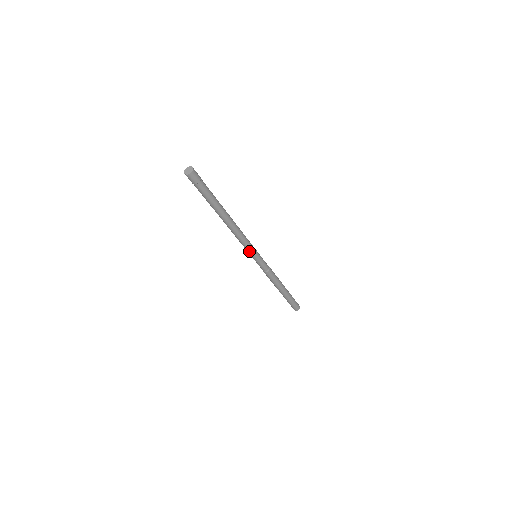
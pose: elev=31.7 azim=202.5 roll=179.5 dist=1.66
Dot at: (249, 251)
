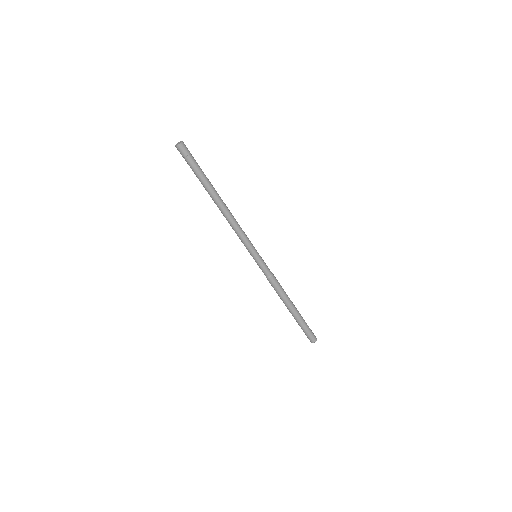
Dot at: (248, 246)
